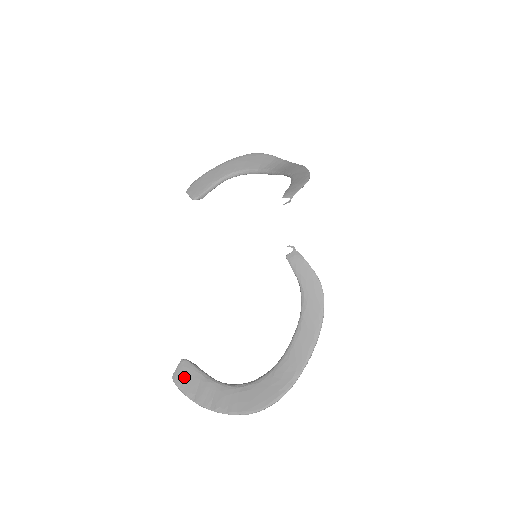
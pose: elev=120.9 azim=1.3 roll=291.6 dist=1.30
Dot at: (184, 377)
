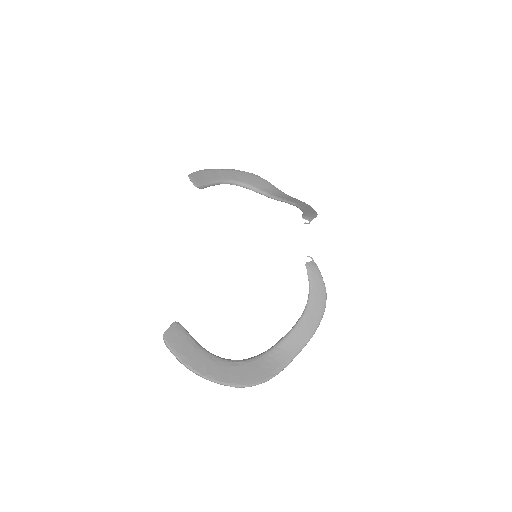
Dot at: (176, 338)
